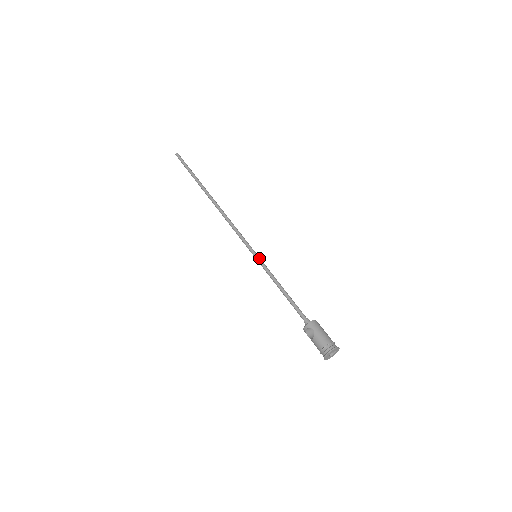
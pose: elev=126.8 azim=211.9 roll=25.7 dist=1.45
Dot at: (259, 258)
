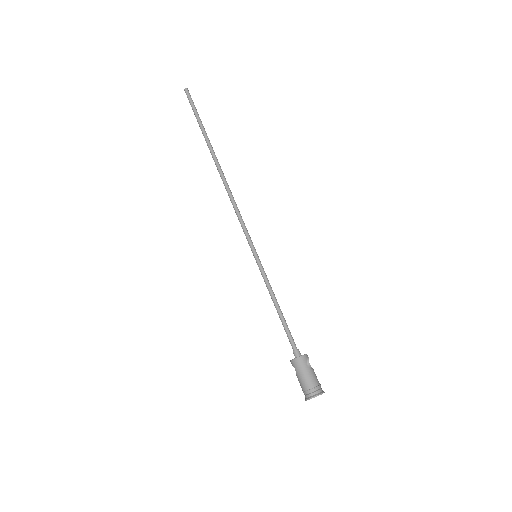
Dot at: (257, 261)
